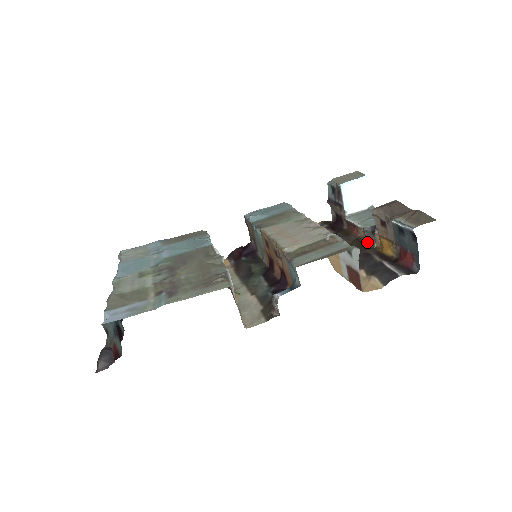
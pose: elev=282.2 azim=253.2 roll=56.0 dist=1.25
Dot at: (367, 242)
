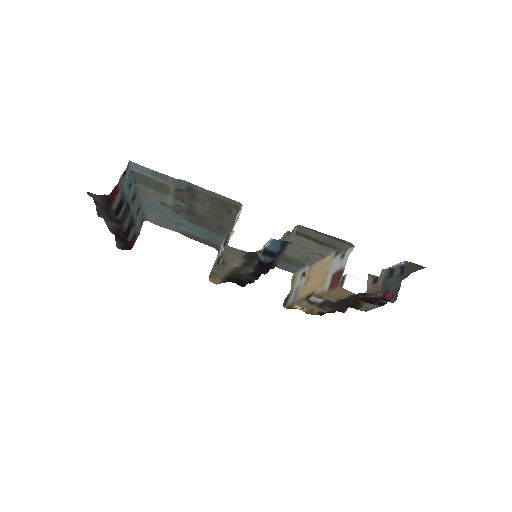
Dot at: occluded
